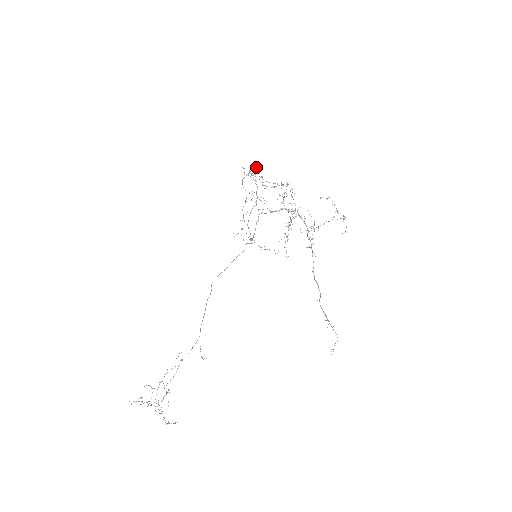
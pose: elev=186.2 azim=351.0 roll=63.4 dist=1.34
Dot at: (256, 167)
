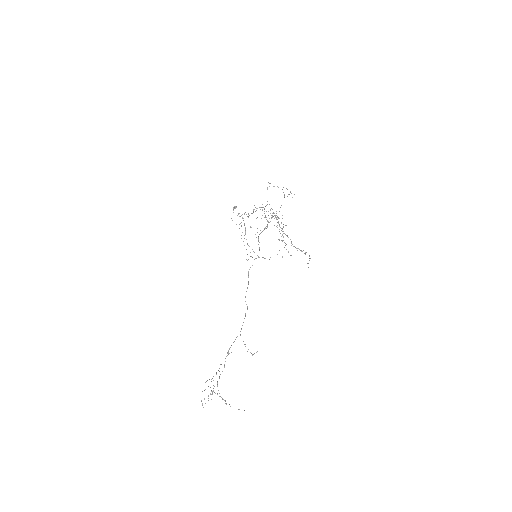
Dot at: (235, 206)
